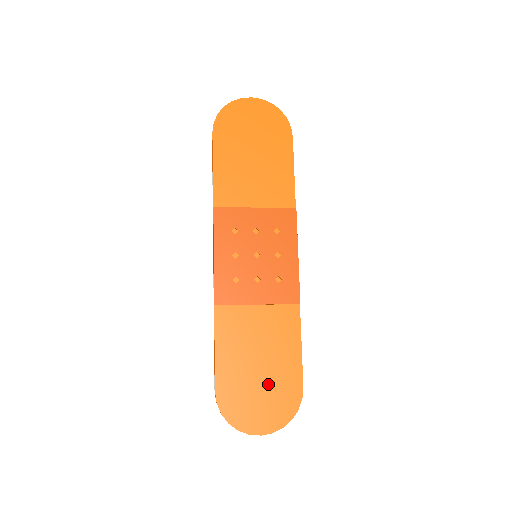
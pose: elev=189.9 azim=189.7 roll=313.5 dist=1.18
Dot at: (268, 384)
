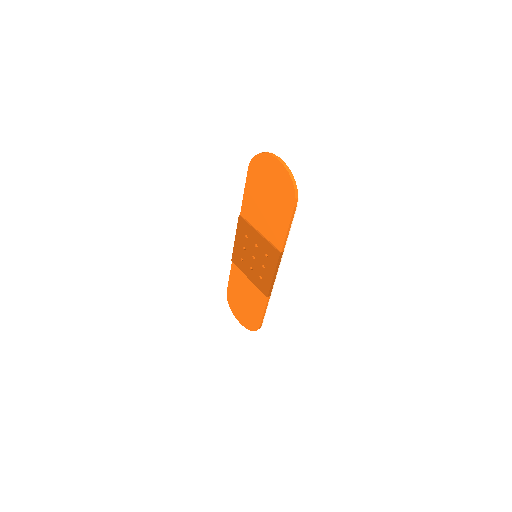
Dot at: (246, 310)
